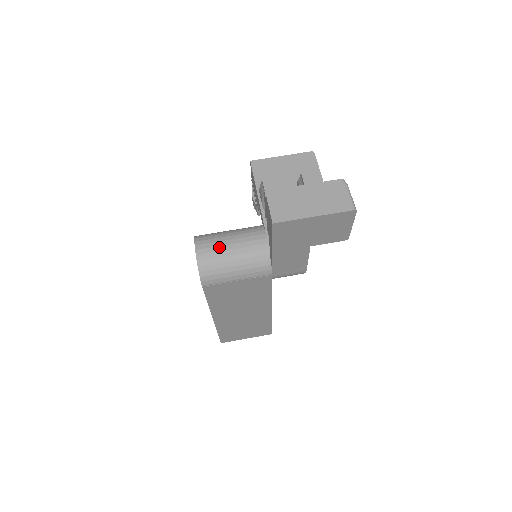
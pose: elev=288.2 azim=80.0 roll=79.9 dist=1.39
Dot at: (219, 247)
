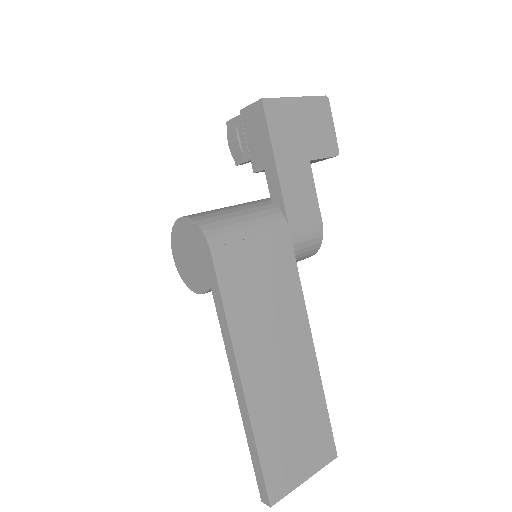
Dot at: (210, 211)
